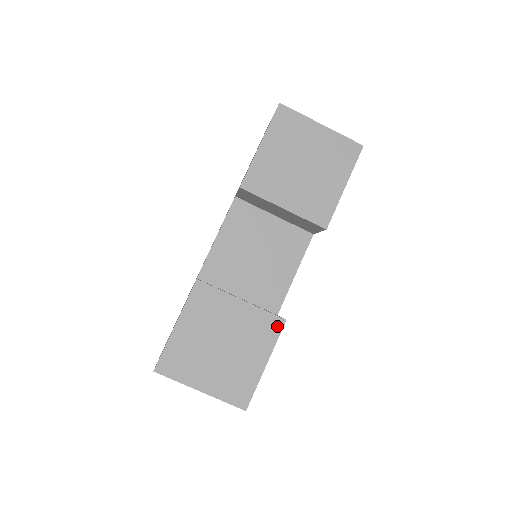
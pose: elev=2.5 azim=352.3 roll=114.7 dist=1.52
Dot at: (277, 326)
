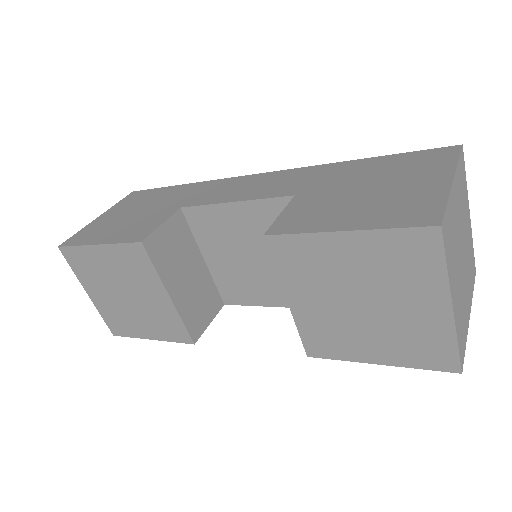
Dot at: (183, 338)
